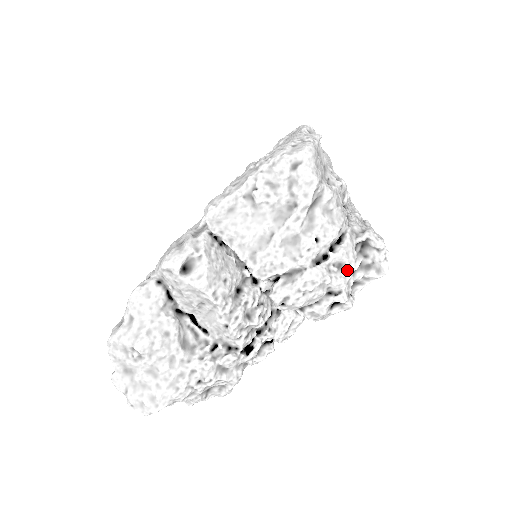
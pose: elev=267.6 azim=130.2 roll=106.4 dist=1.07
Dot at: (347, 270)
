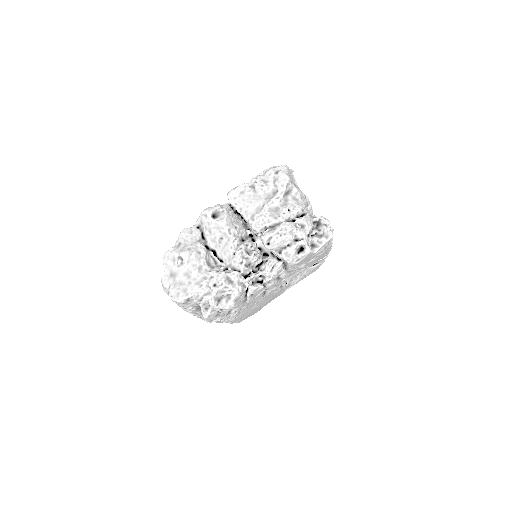
Dot at: (306, 228)
